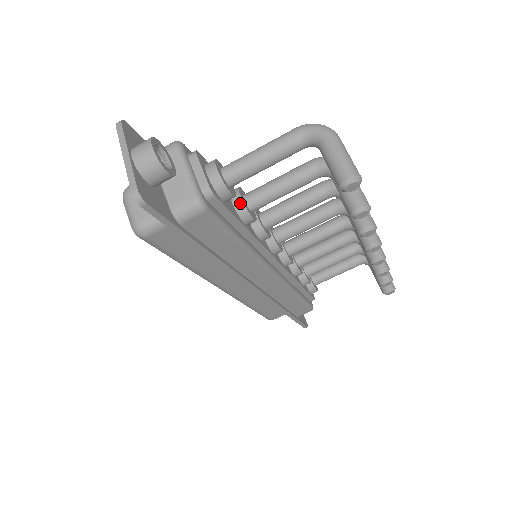
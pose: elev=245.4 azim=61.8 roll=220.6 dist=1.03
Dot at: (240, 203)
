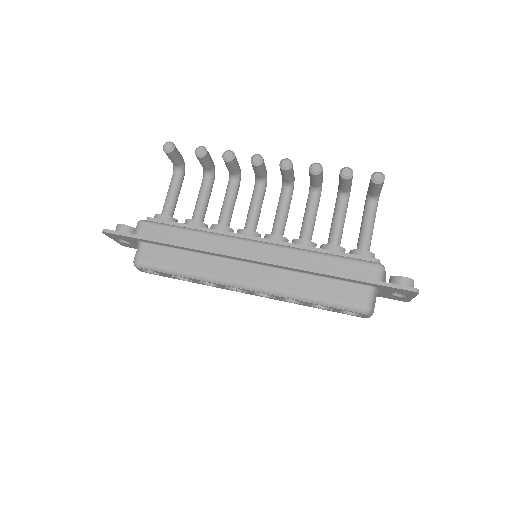
Dot at: (185, 222)
